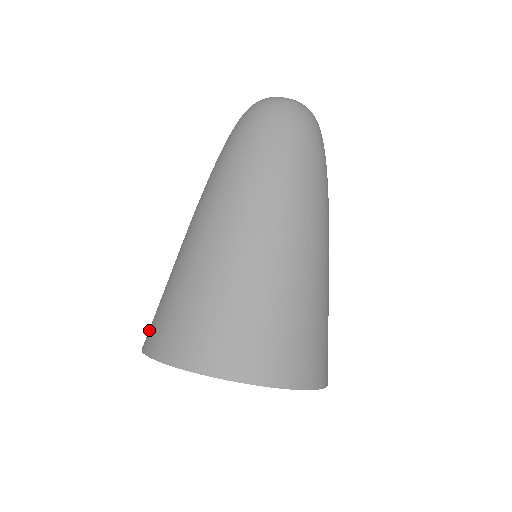
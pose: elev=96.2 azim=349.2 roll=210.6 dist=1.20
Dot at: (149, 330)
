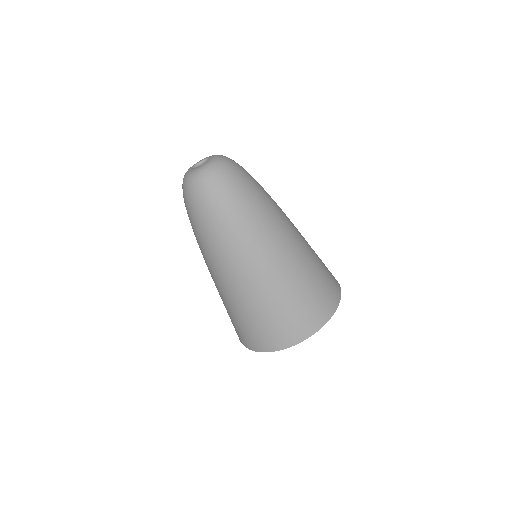
Dot at: occluded
